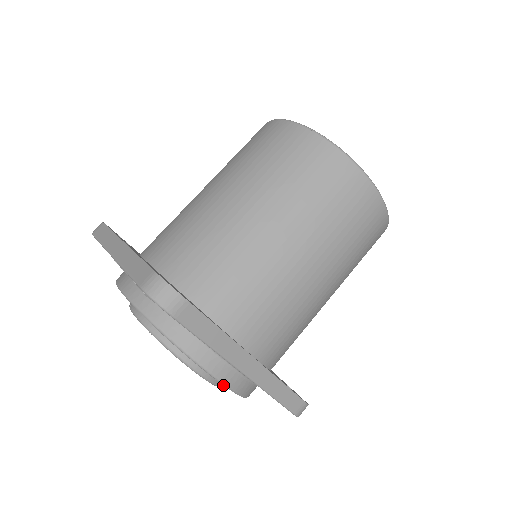
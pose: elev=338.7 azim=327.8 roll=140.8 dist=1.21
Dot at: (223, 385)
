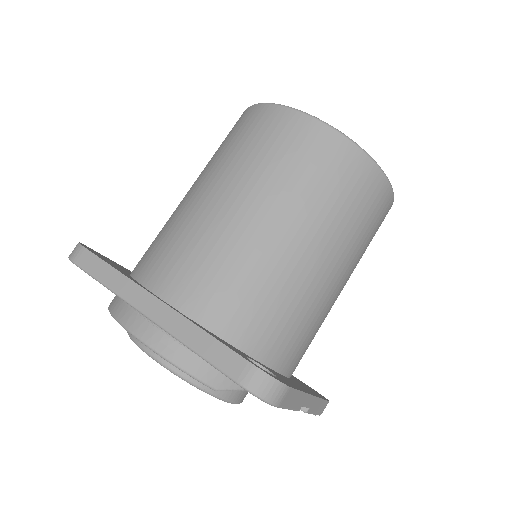
Dot at: (141, 342)
